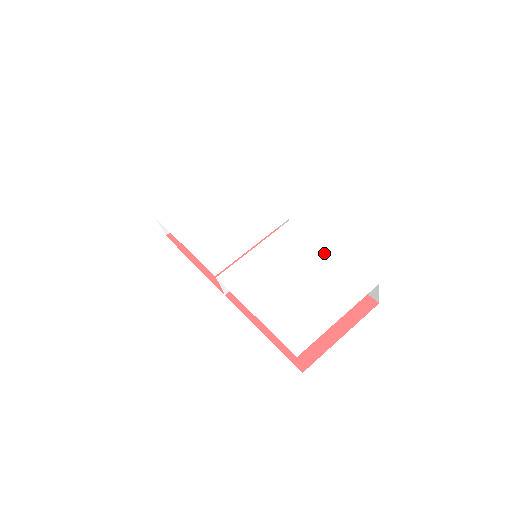
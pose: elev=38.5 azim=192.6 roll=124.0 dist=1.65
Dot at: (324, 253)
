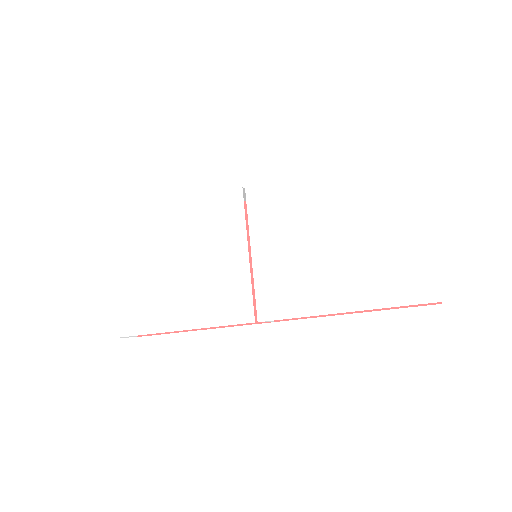
Dot at: (324, 179)
